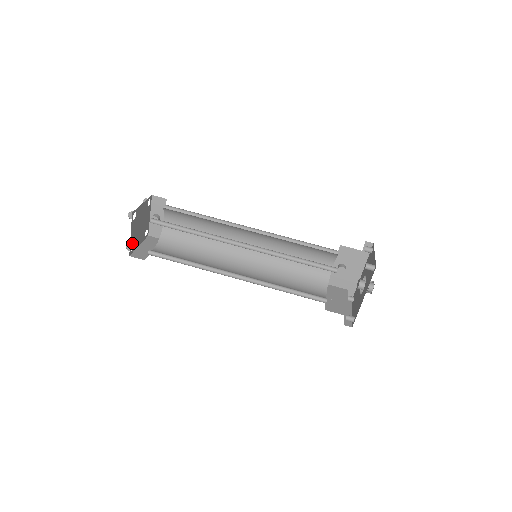
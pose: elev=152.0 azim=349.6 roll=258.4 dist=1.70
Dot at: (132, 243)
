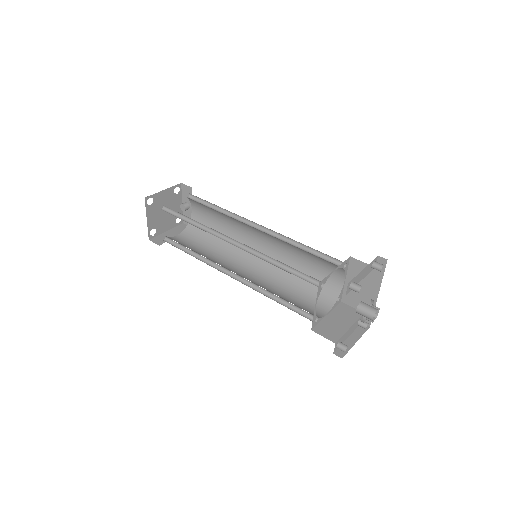
Dot at: (152, 228)
